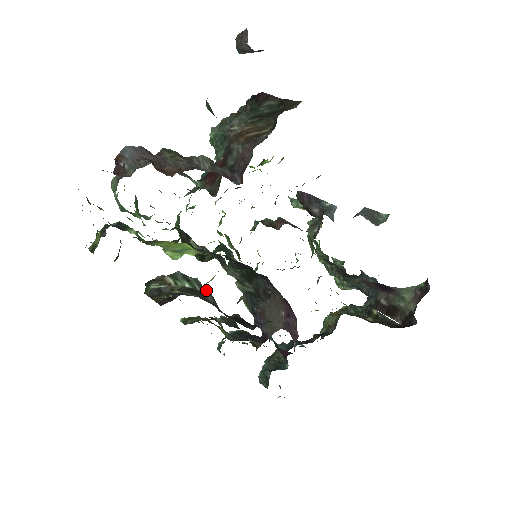
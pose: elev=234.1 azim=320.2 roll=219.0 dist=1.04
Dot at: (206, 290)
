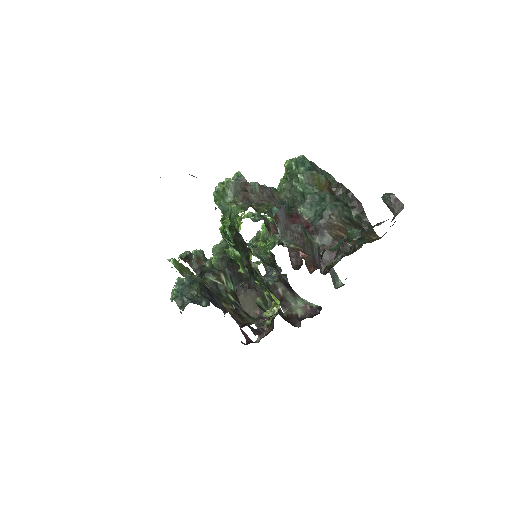
Dot at: (236, 290)
